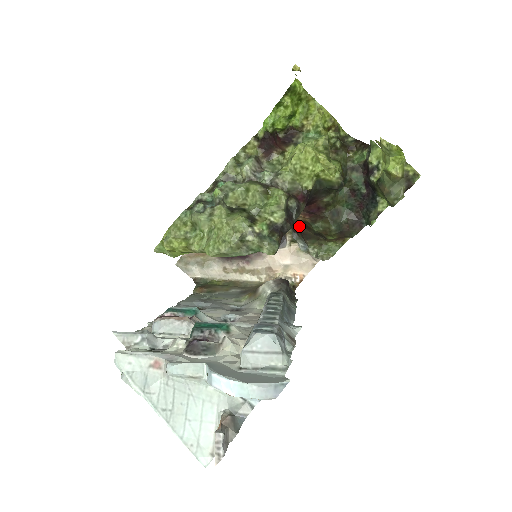
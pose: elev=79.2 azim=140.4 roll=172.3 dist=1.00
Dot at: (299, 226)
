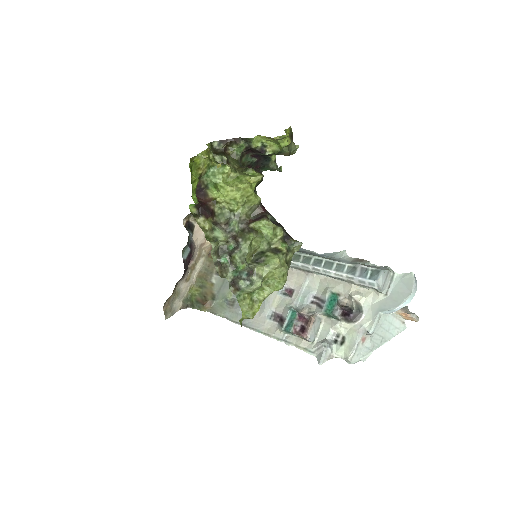
Dot at: occluded
